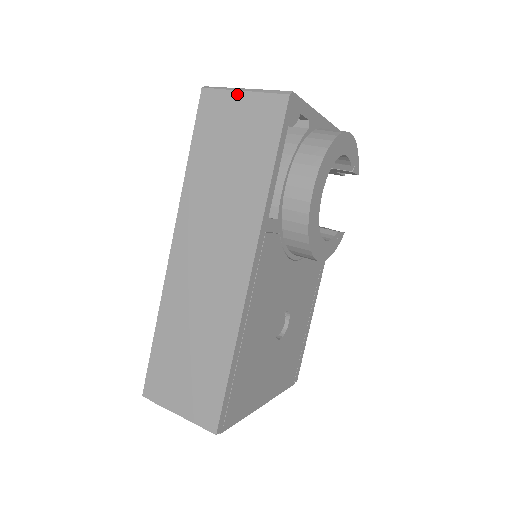
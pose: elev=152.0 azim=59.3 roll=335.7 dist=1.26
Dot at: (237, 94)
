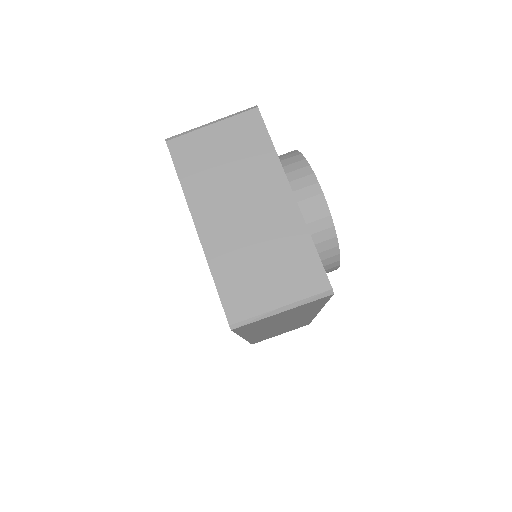
Dot at: (276, 315)
